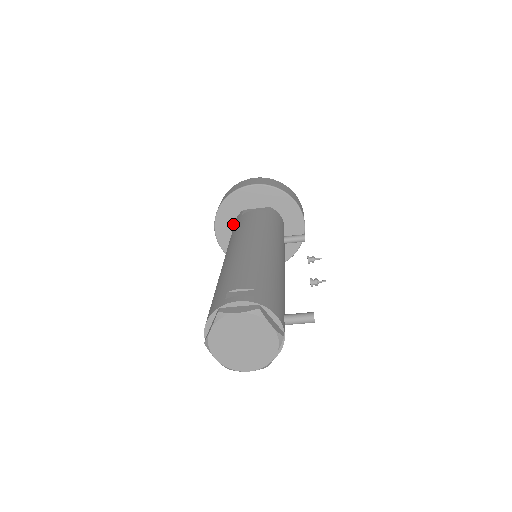
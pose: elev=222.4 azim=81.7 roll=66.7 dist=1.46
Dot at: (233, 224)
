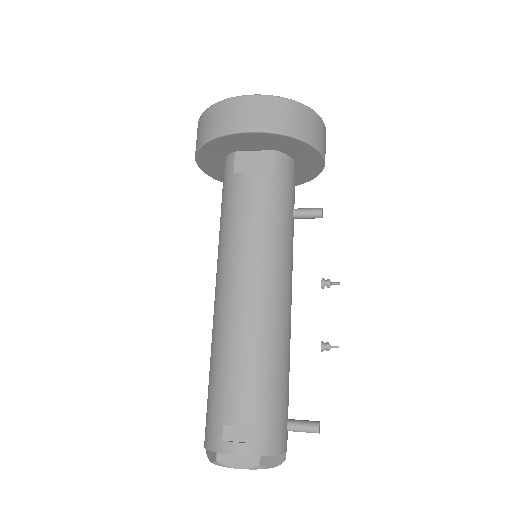
Dot at: (222, 161)
